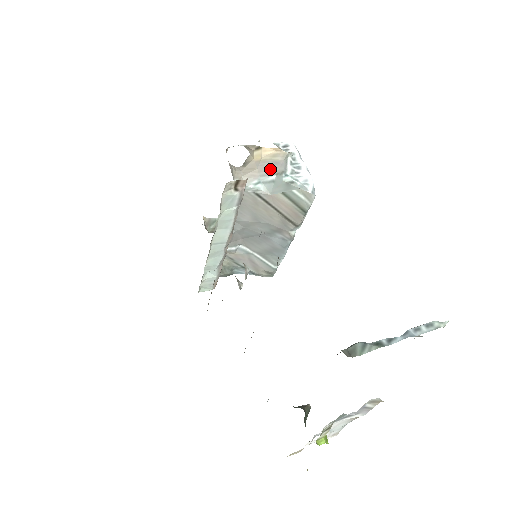
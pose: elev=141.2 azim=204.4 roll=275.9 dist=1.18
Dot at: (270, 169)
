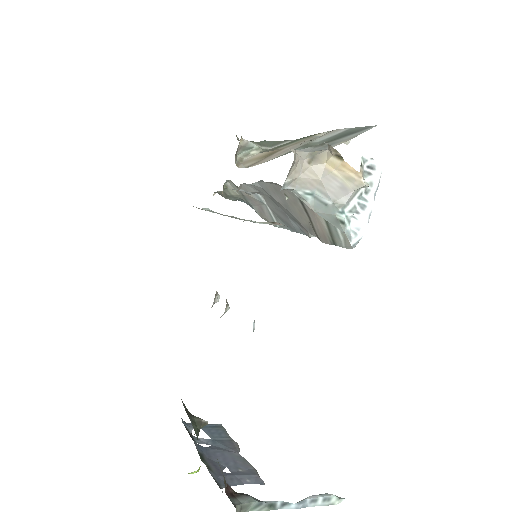
Dot at: (333, 191)
